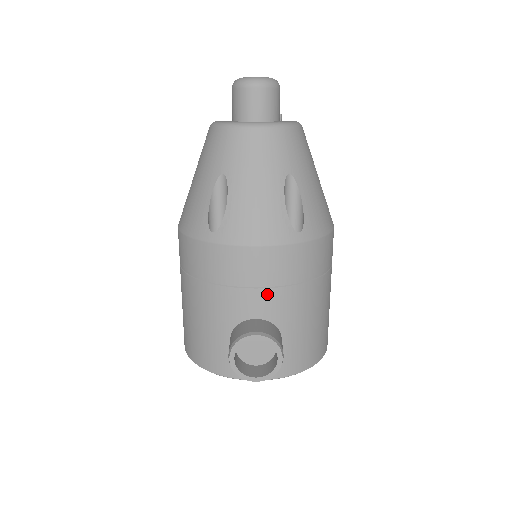
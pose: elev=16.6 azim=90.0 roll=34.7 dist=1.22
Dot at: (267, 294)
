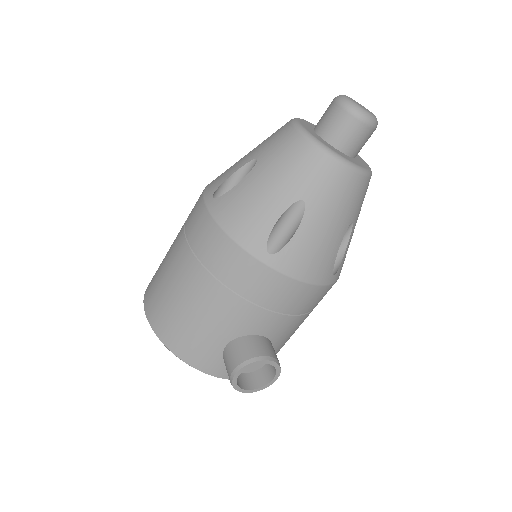
Dot at: (283, 319)
